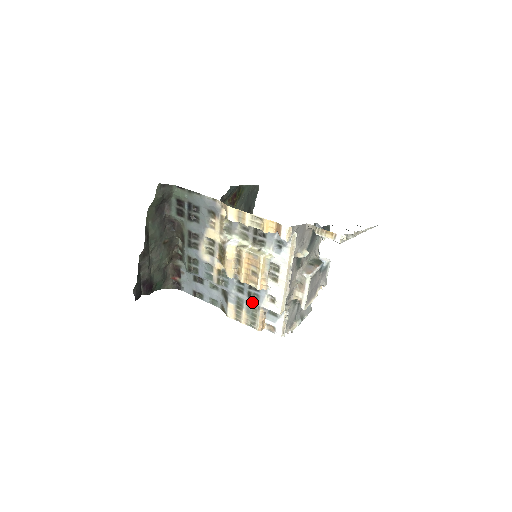
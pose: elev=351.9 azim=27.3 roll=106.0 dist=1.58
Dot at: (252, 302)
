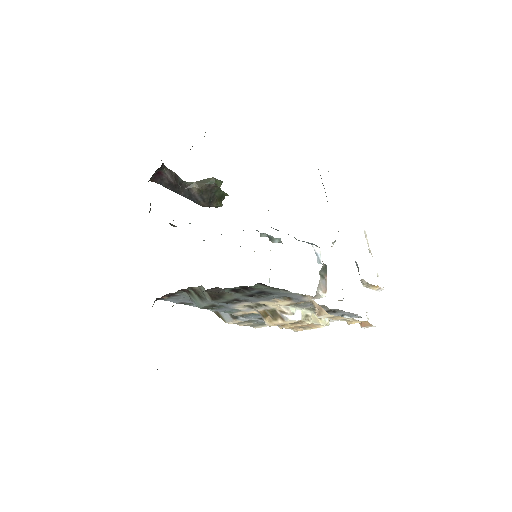
Dot at: occluded
